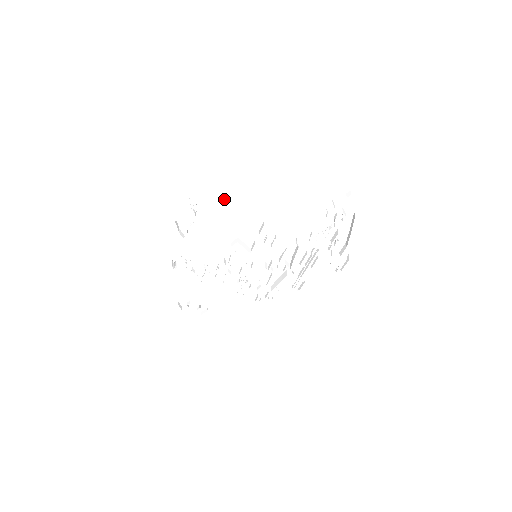
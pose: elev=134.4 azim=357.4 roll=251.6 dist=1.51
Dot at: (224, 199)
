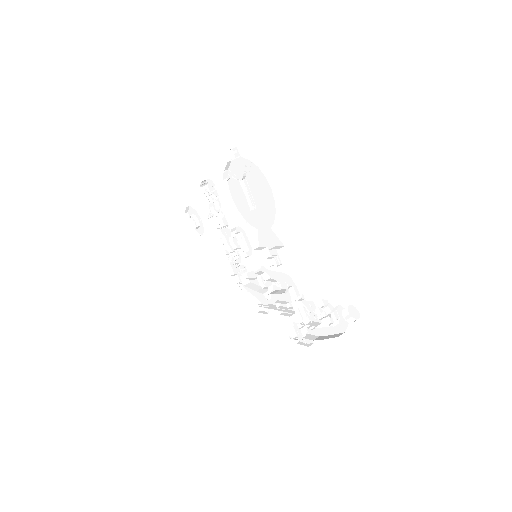
Dot at: occluded
